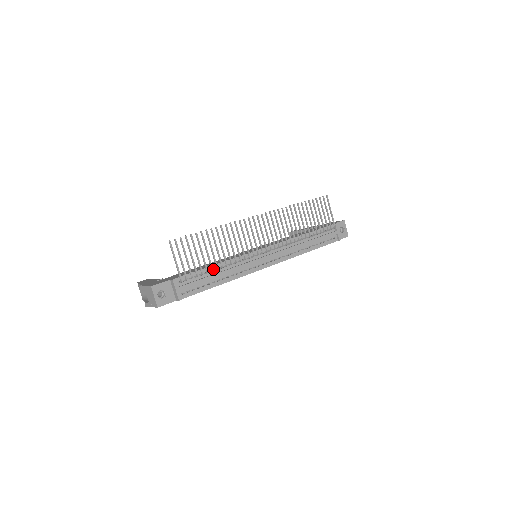
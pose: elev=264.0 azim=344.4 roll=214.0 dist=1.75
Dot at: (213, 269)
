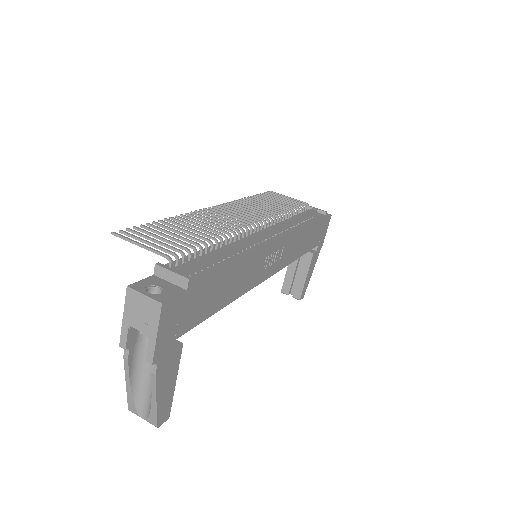
Dot at: (208, 251)
